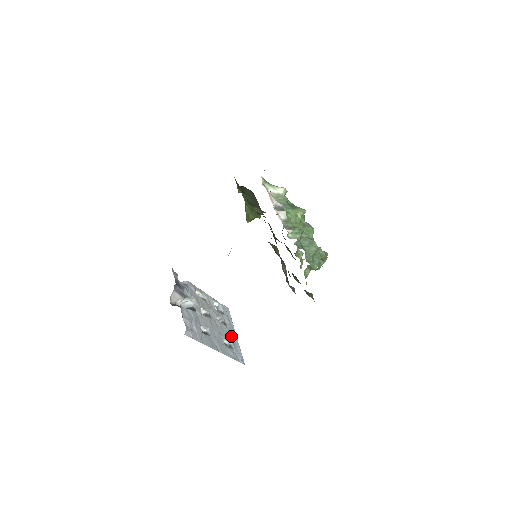
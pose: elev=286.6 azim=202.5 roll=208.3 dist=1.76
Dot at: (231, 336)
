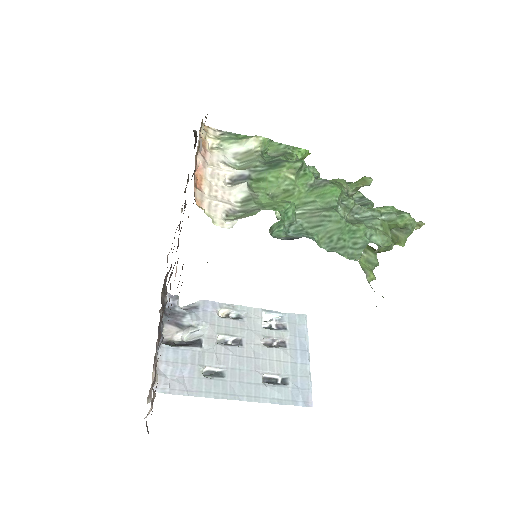
Dot at: (291, 363)
